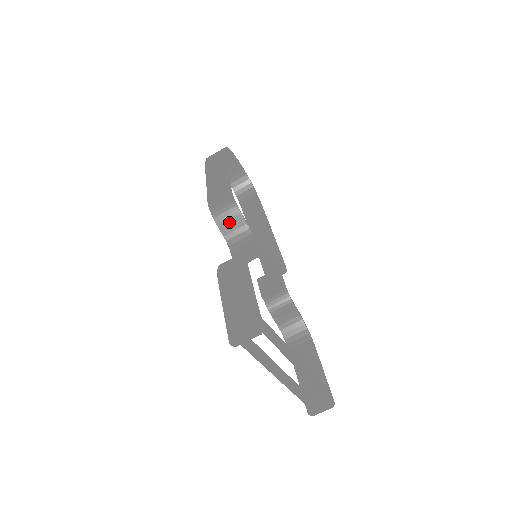
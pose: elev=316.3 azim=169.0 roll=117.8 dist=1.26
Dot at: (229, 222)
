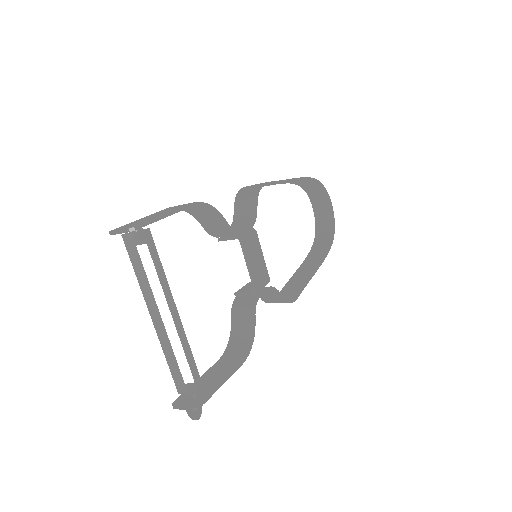
Dot at: (244, 205)
